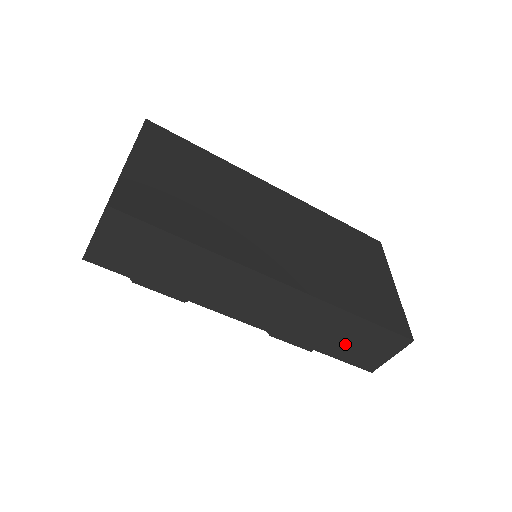
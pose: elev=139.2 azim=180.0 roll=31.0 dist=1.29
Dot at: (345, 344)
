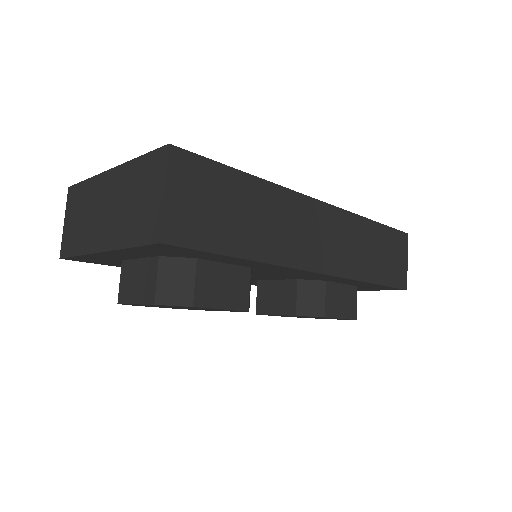
Dot at: (381, 262)
